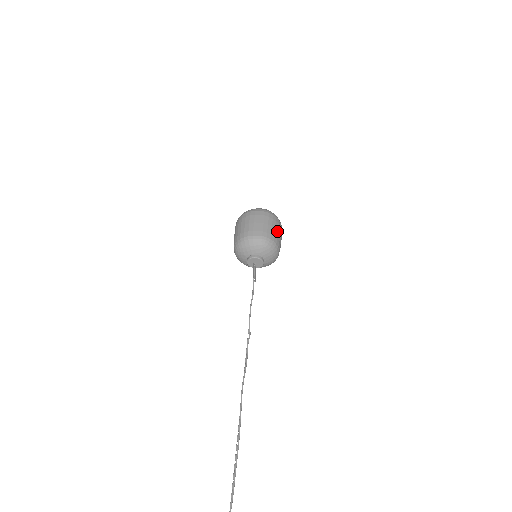
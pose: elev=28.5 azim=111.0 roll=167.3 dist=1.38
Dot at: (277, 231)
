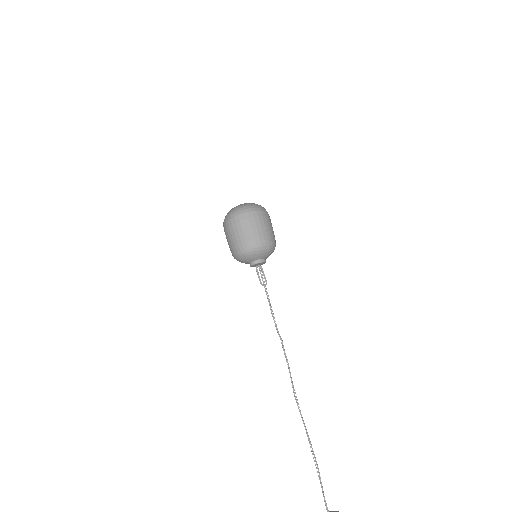
Dot at: (250, 229)
